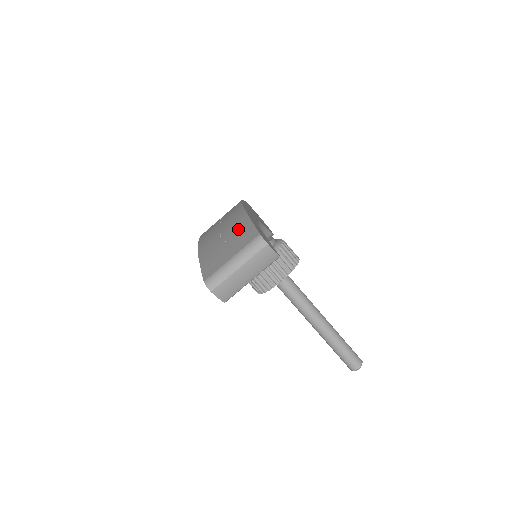
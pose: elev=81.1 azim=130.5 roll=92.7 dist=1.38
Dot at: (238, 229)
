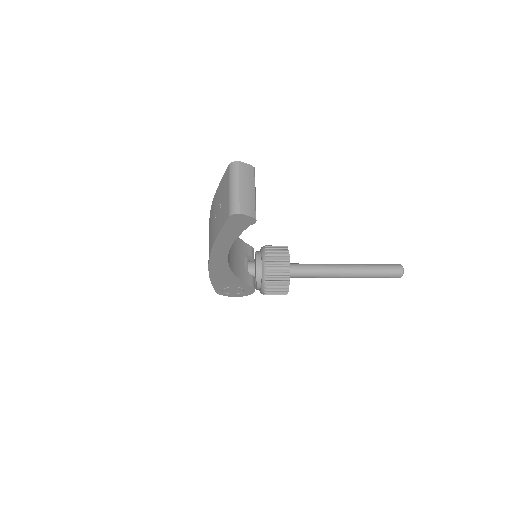
Dot at: (218, 196)
